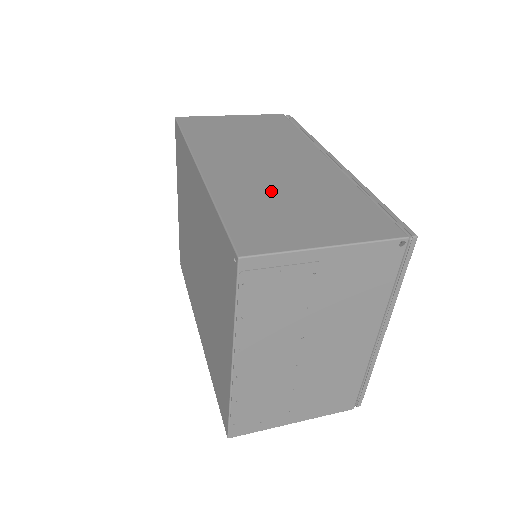
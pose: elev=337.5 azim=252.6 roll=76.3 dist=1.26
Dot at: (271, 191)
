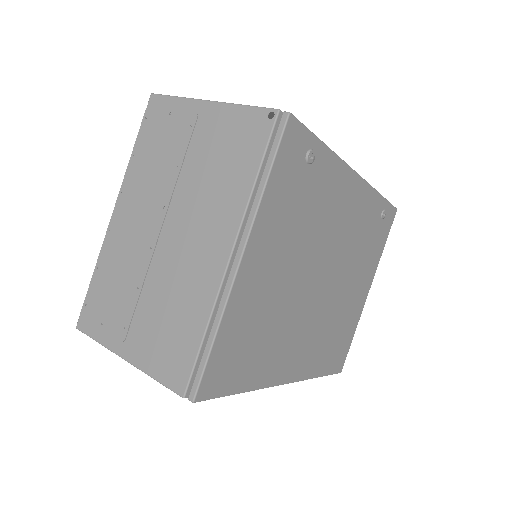
Dot at: occluded
